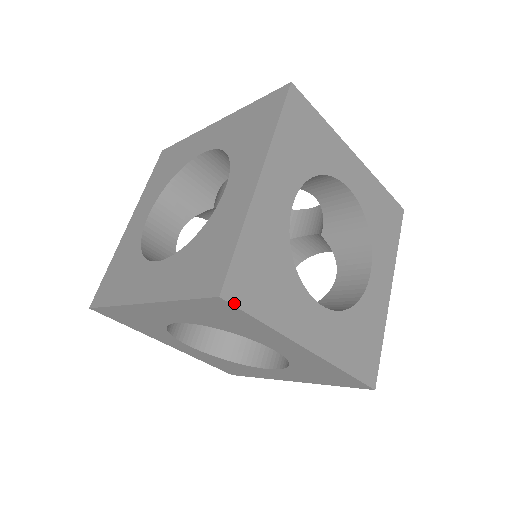
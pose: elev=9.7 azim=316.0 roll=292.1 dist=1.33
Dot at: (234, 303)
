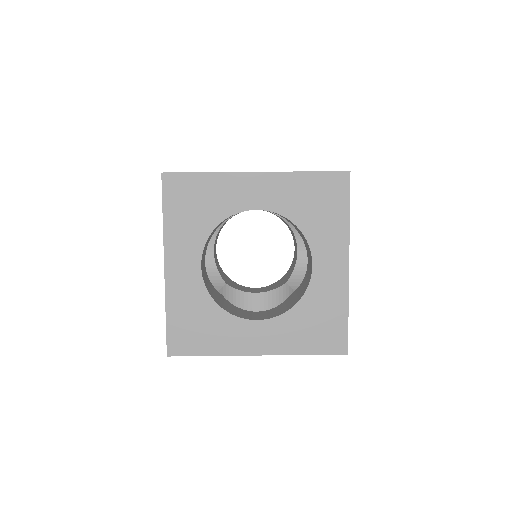
Dot at: occluded
